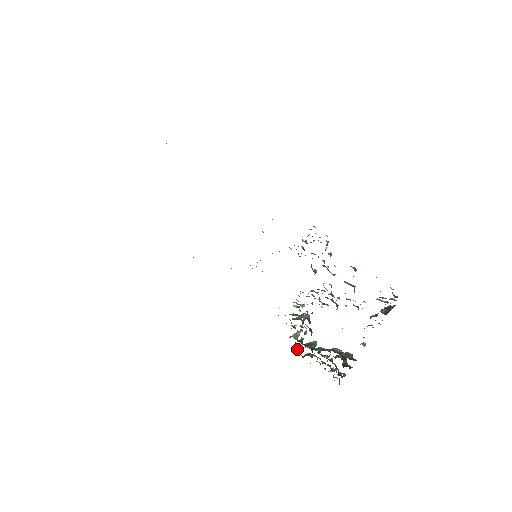
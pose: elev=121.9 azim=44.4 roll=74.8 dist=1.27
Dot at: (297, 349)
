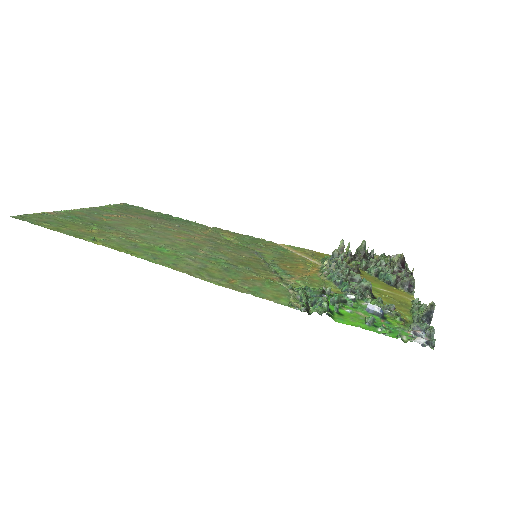
Dot at: occluded
